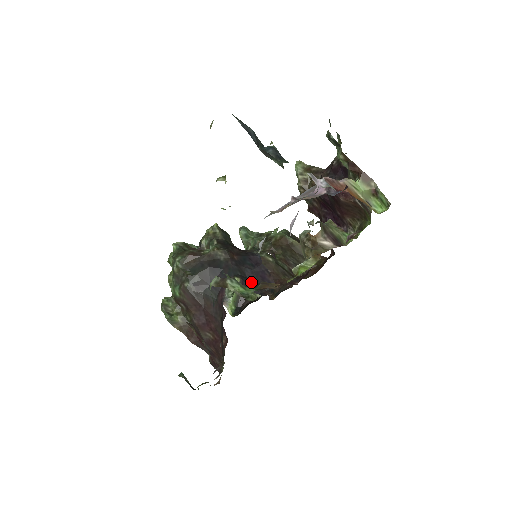
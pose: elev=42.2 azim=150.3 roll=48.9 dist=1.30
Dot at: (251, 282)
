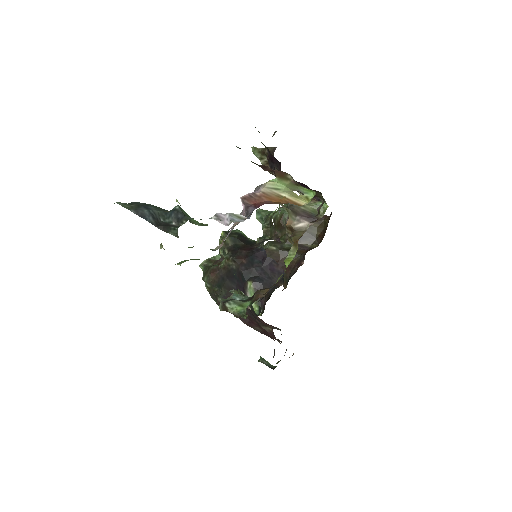
Dot at: (263, 279)
